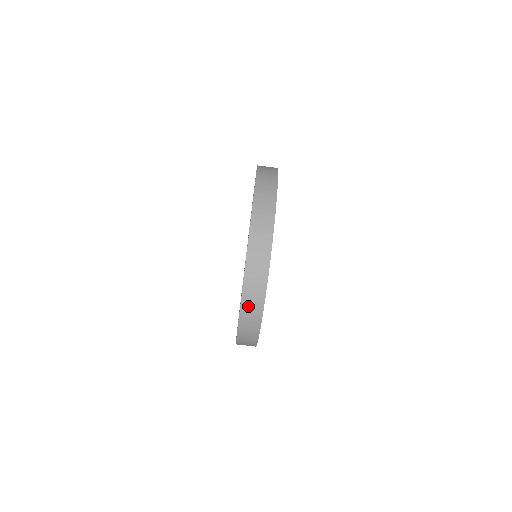
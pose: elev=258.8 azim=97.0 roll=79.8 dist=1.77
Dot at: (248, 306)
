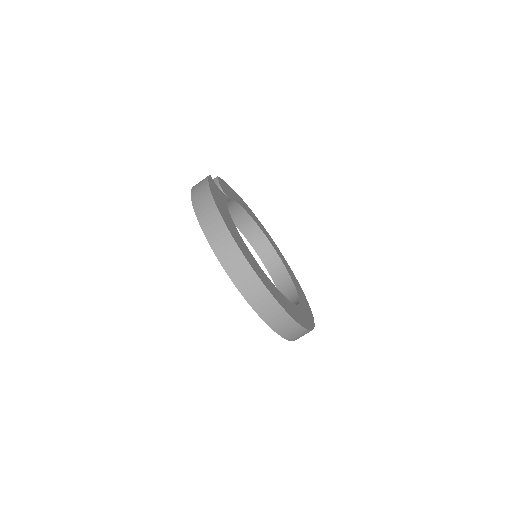
Dot at: occluded
